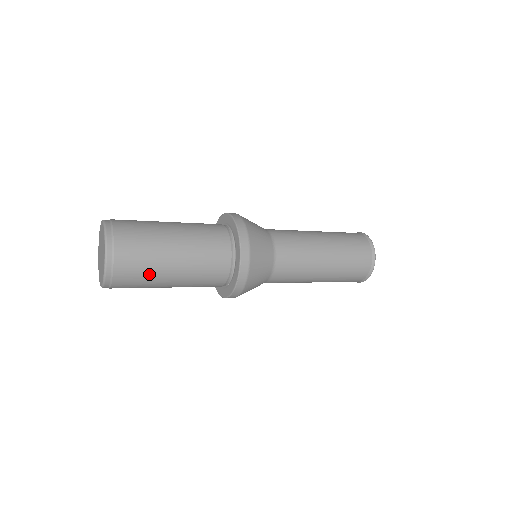
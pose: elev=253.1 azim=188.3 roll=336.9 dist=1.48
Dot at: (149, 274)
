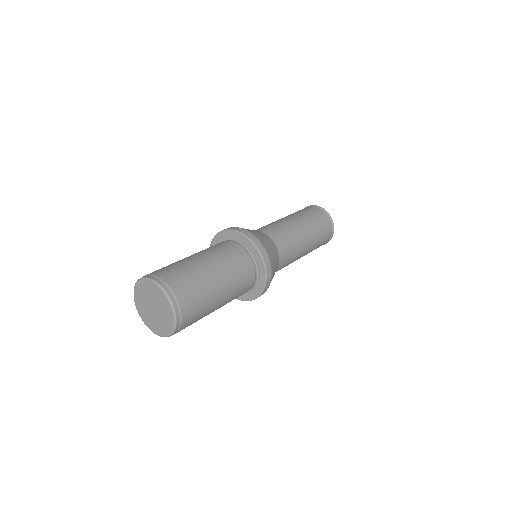
Dot at: (205, 307)
